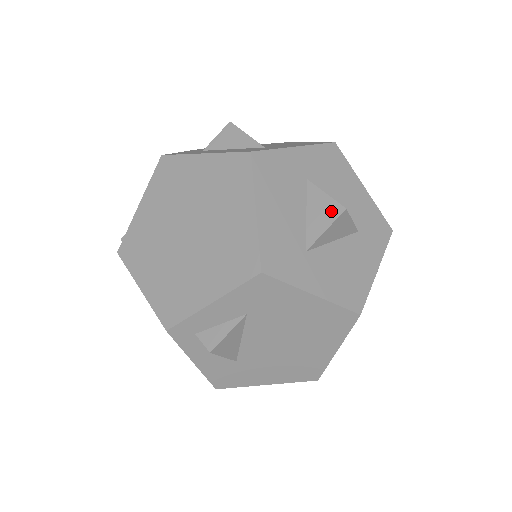
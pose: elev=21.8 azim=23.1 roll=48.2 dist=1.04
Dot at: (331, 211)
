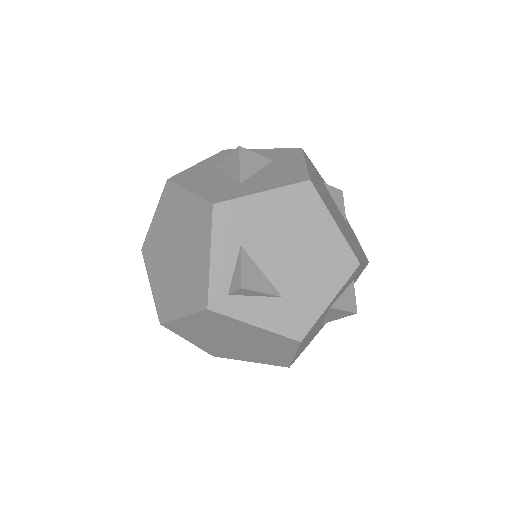
Dot at: (235, 157)
